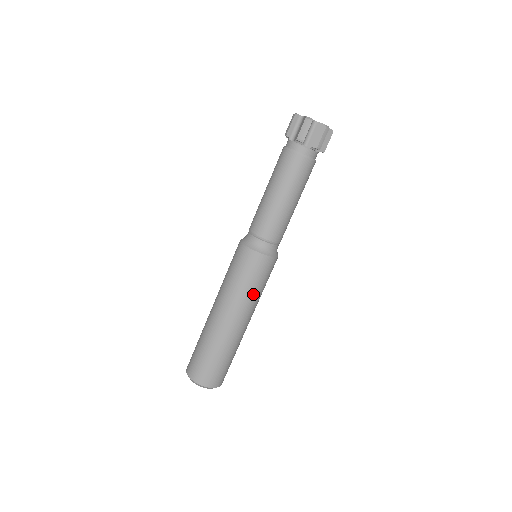
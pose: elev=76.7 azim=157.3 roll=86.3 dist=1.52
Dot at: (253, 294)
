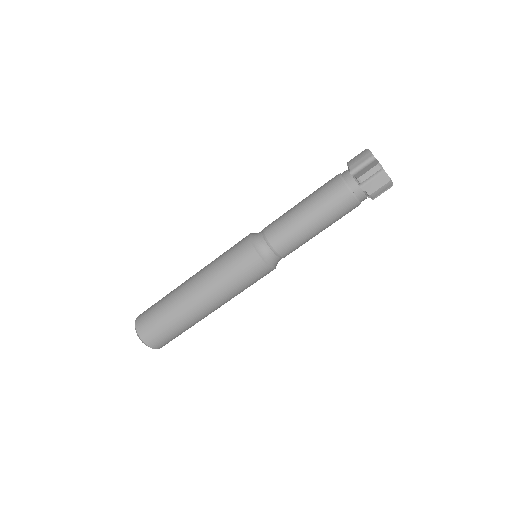
Dot at: occluded
